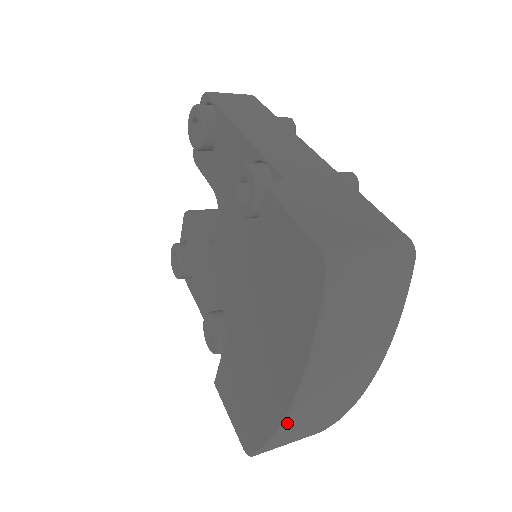
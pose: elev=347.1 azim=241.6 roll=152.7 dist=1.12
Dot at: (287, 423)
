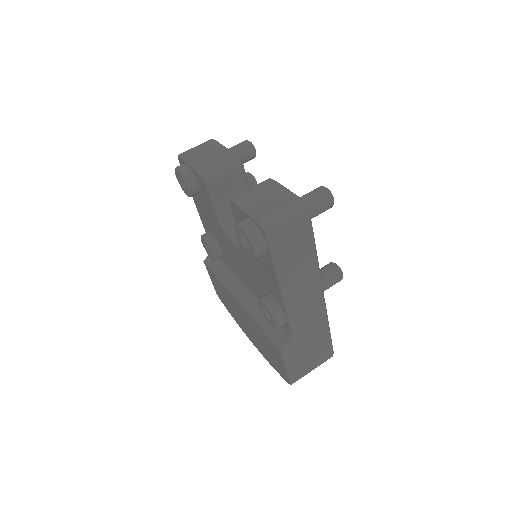
Dot at: occluded
